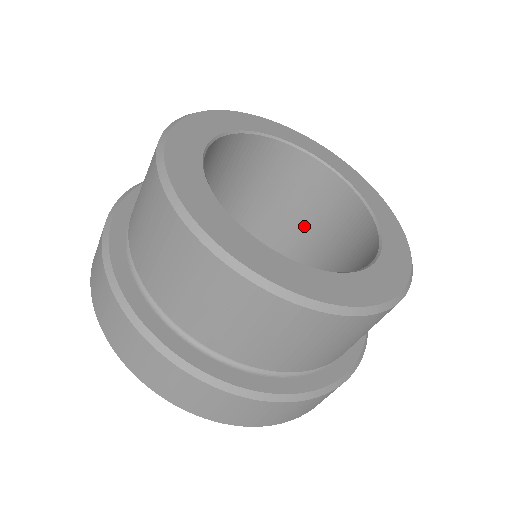
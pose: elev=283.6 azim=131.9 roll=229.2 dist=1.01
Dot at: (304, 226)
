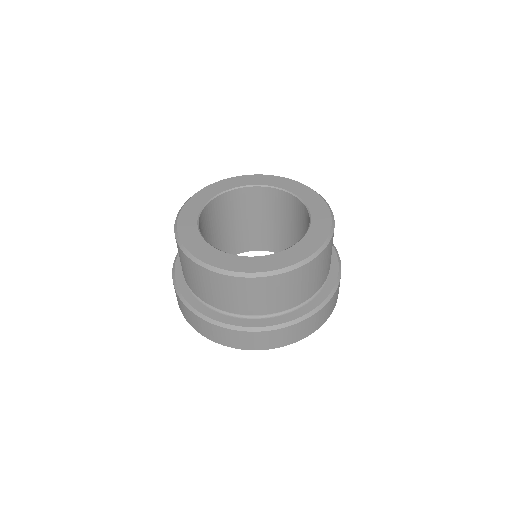
Dot at: (259, 220)
